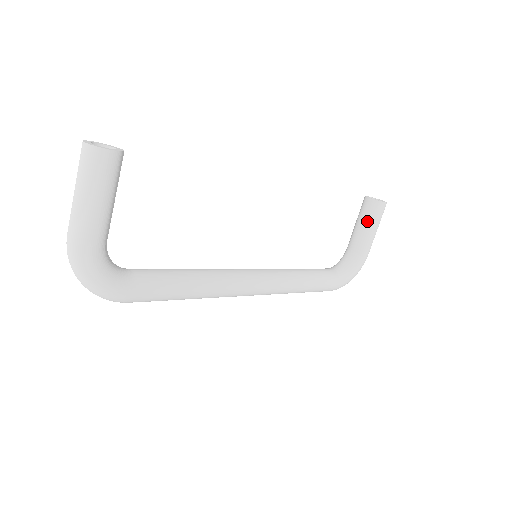
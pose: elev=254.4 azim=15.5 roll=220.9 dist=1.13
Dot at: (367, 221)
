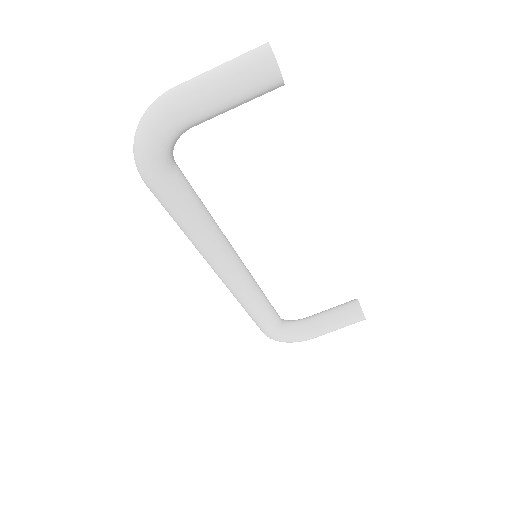
Dot at: (340, 316)
